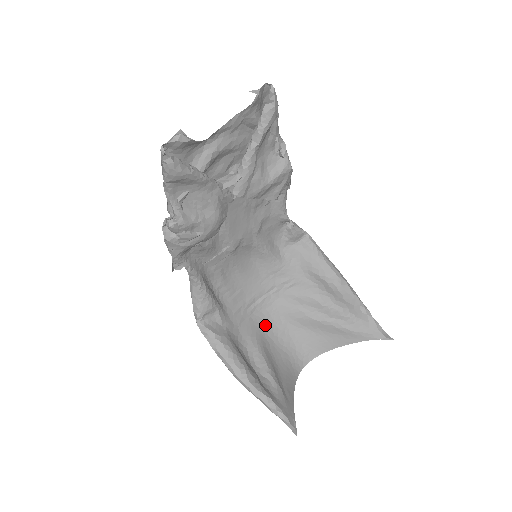
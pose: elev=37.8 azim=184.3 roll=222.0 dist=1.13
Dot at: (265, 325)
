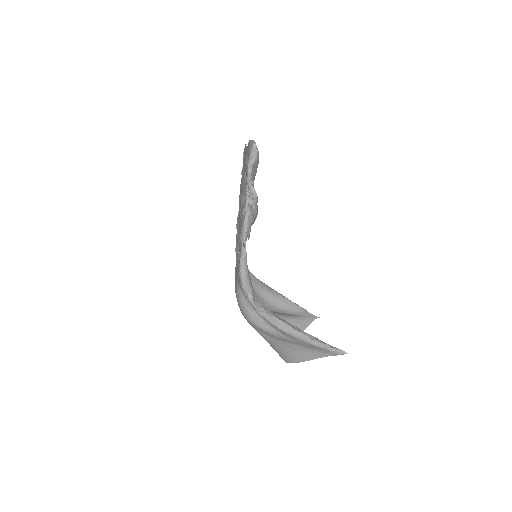
Dot at: occluded
